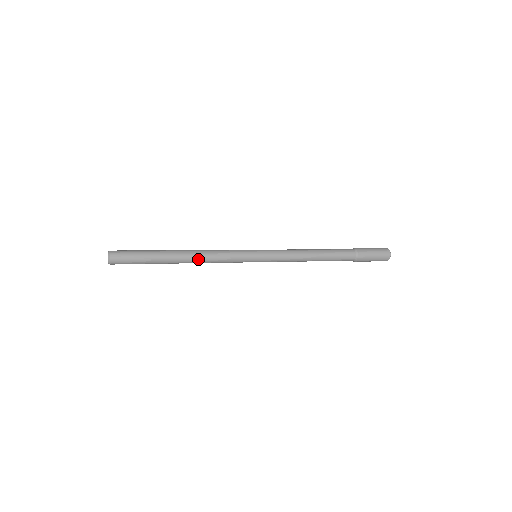
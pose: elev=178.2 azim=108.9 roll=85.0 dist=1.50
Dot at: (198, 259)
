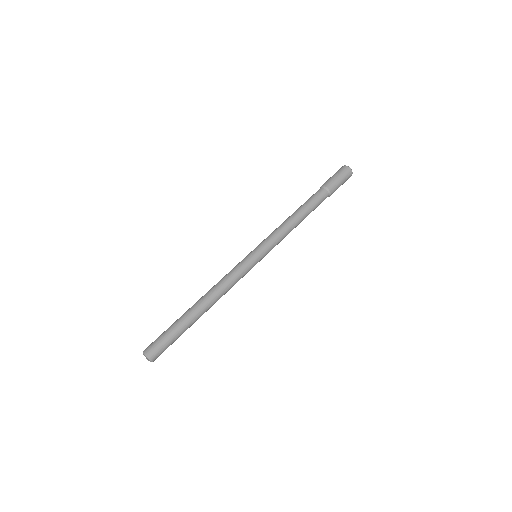
Dot at: occluded
